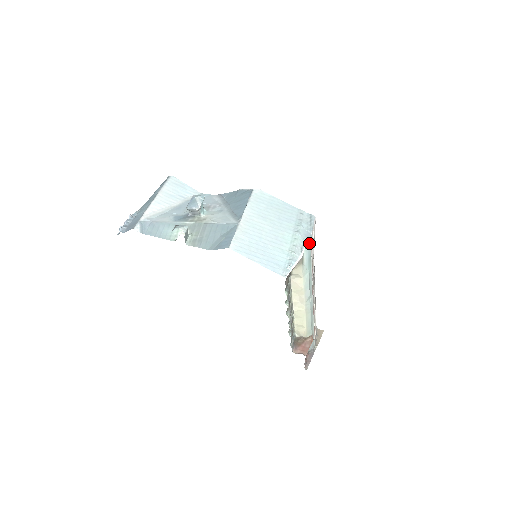
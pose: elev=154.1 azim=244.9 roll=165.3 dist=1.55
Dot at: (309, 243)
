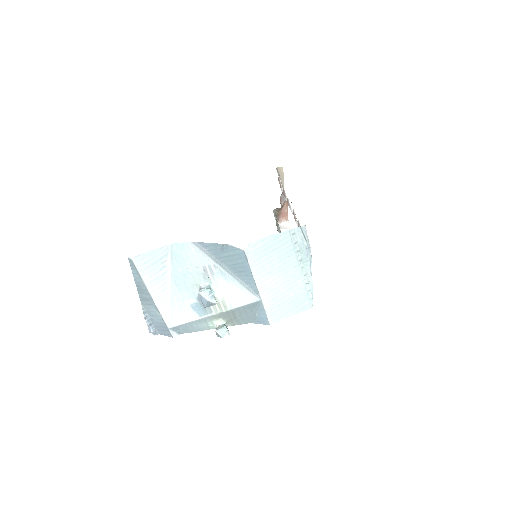
Dot at: occluded
